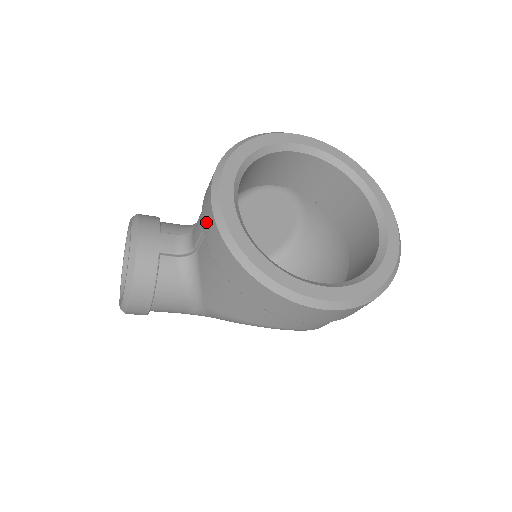
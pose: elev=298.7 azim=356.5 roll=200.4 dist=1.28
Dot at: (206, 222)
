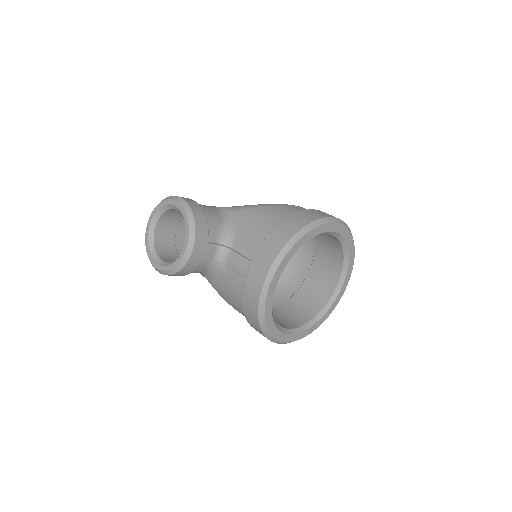
Dot at: (251, 285)
